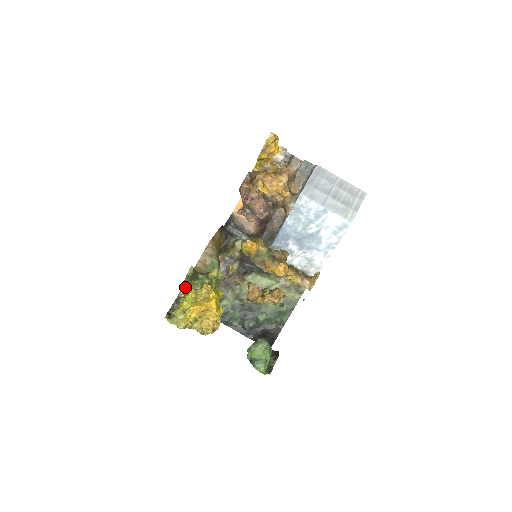
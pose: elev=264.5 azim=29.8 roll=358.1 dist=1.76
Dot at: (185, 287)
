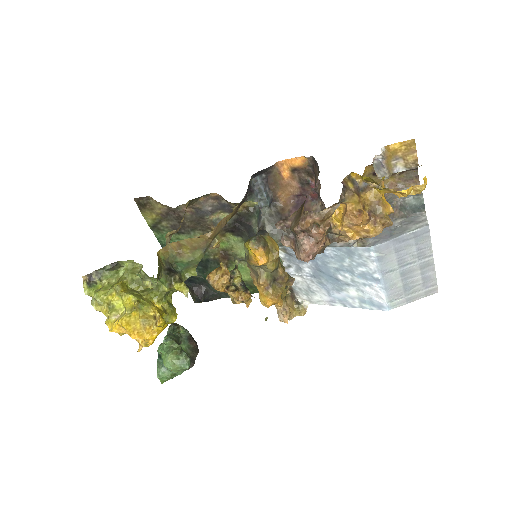
Dot at: (135, 262)
